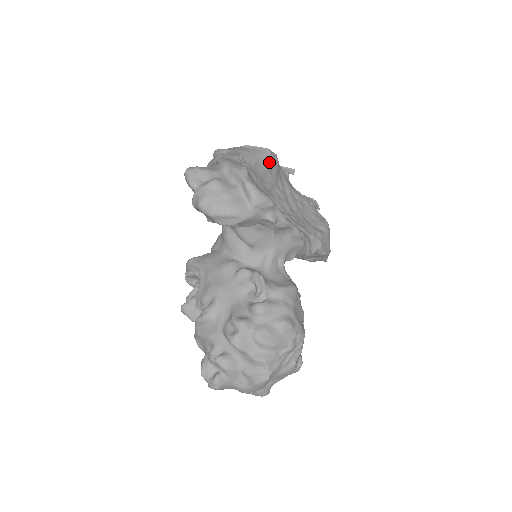
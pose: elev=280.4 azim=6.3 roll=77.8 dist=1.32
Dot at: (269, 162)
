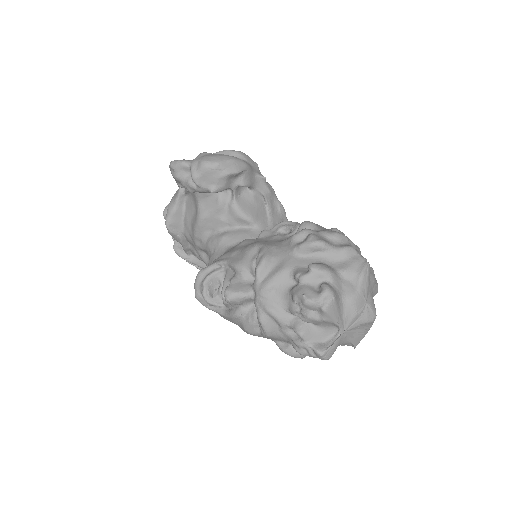
Dot at: occluded
